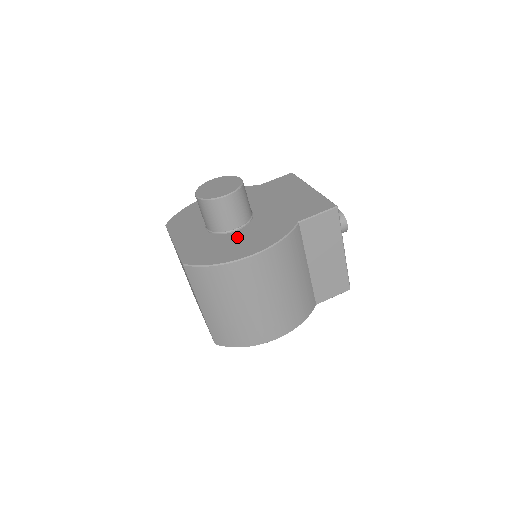
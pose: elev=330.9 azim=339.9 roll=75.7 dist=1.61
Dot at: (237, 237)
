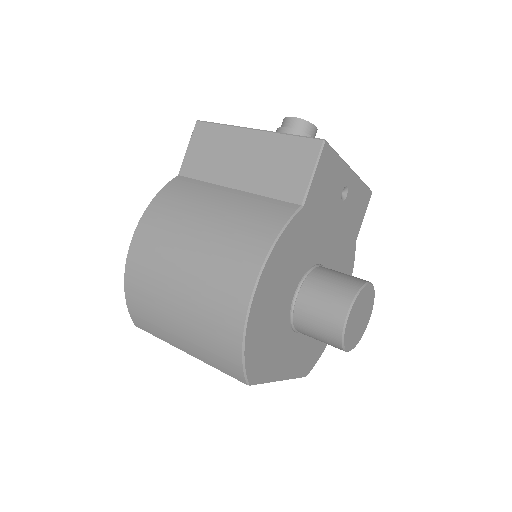
Dot at: occluded
